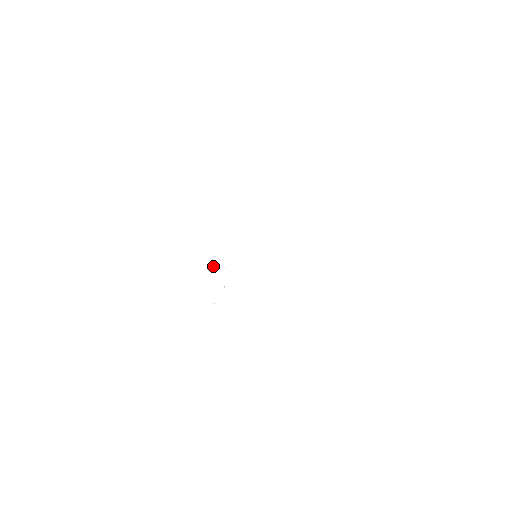
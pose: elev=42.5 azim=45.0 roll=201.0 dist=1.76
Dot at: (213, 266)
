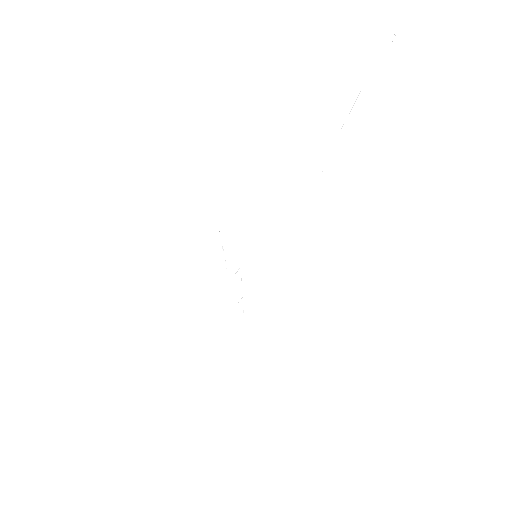
Dot at: occluded
